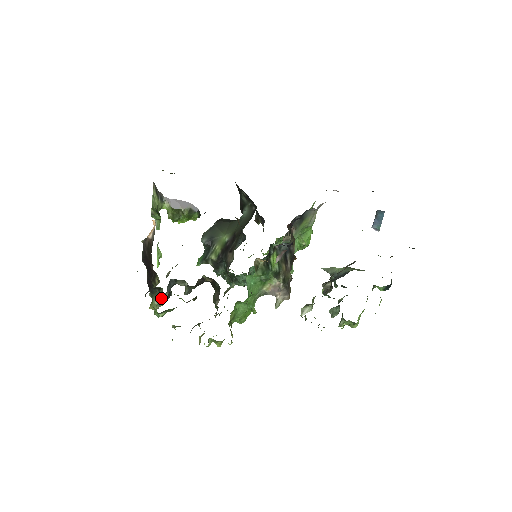
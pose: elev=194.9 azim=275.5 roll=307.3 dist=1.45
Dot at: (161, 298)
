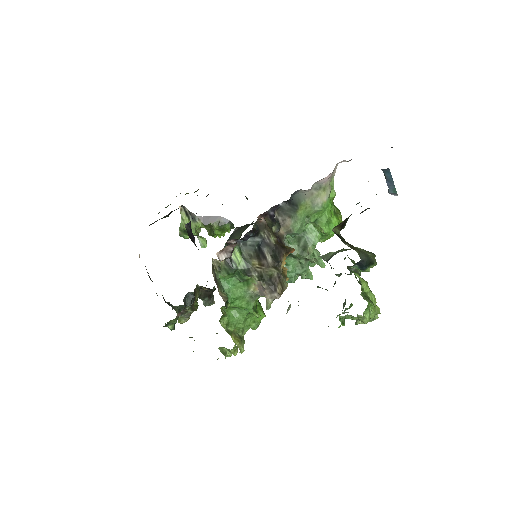
Dot at: occluded
